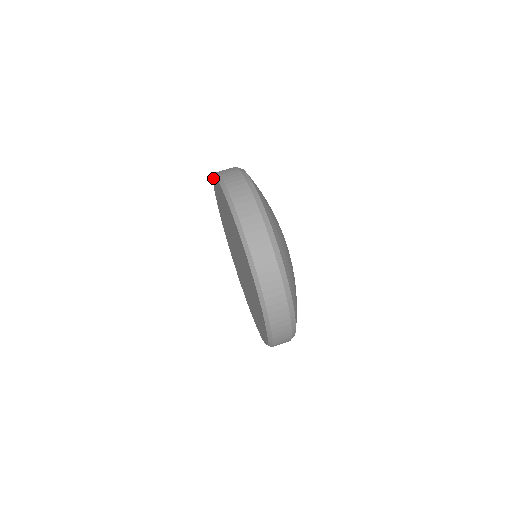
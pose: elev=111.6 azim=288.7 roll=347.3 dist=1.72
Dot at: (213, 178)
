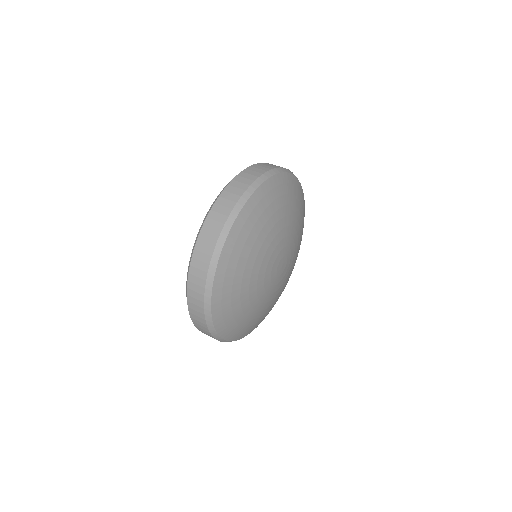
Dot at: occluded
